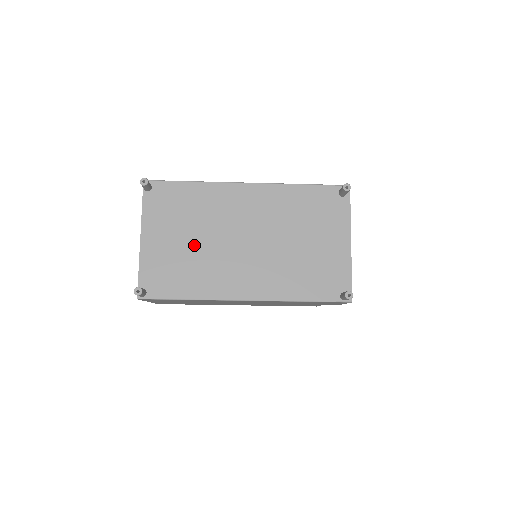
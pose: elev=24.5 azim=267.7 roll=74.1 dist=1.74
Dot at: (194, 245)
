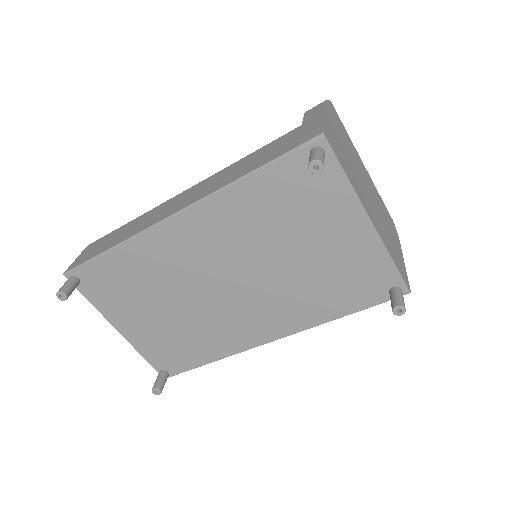
Dot at: (173, 314)
